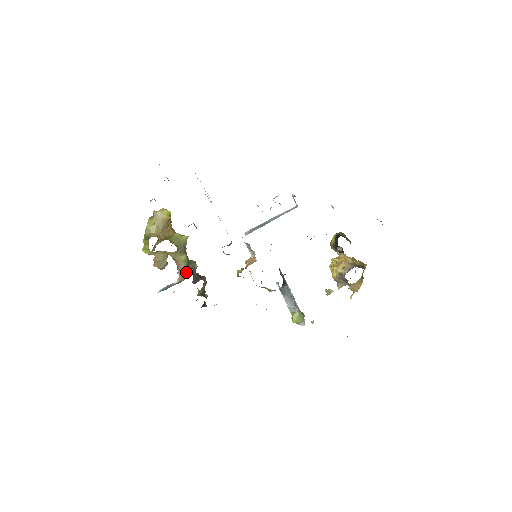
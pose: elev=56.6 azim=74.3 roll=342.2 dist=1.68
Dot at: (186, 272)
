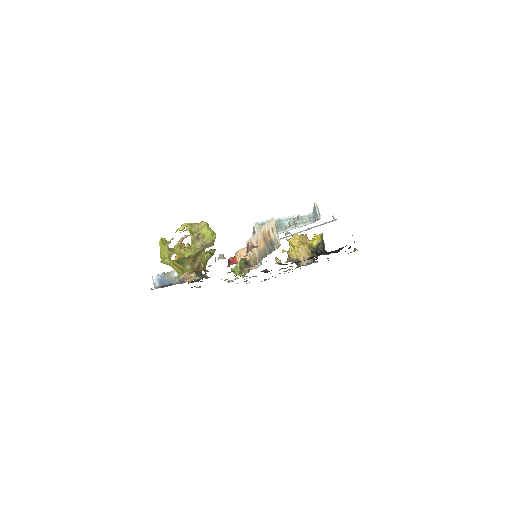
Dot at: occluded
